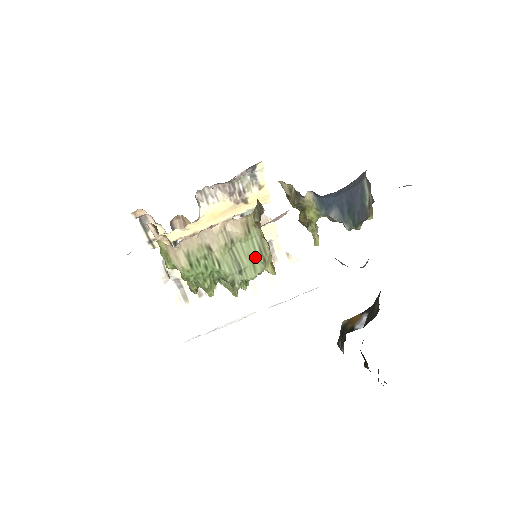
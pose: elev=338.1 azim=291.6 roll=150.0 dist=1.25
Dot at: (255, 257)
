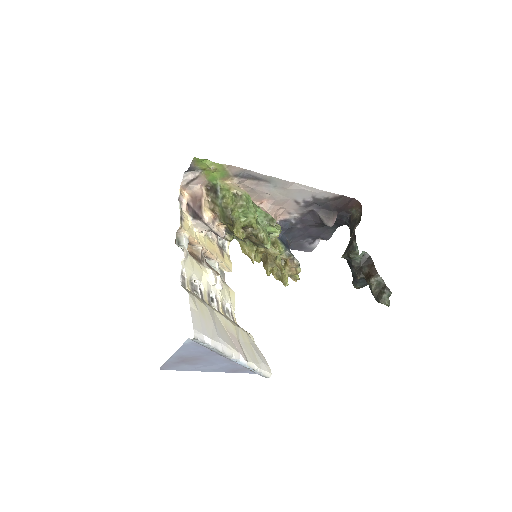
Dot at: occluded
